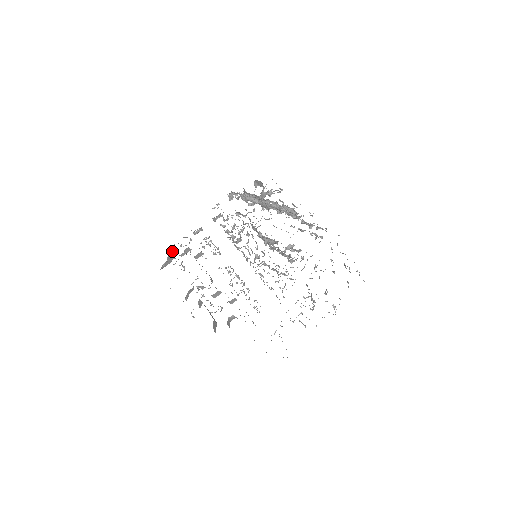
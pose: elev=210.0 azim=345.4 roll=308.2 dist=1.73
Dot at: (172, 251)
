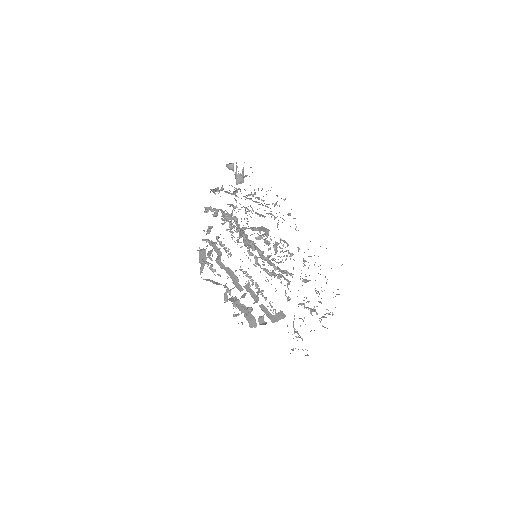
Dot at: (201, 254)
